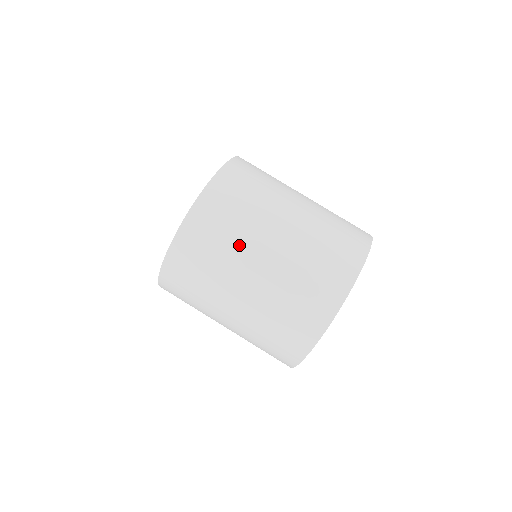
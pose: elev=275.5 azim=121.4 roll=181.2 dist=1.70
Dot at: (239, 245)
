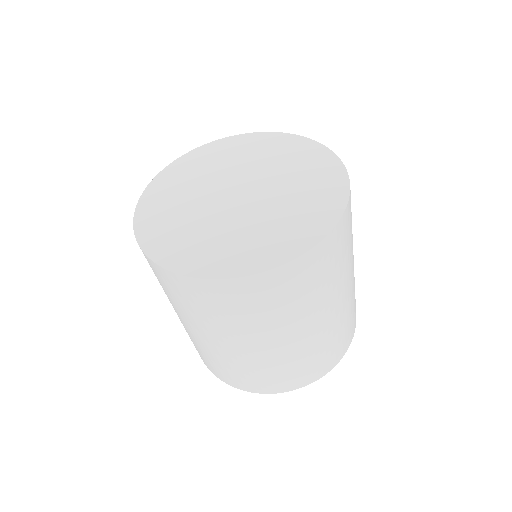
Dot at: (196, 320)
